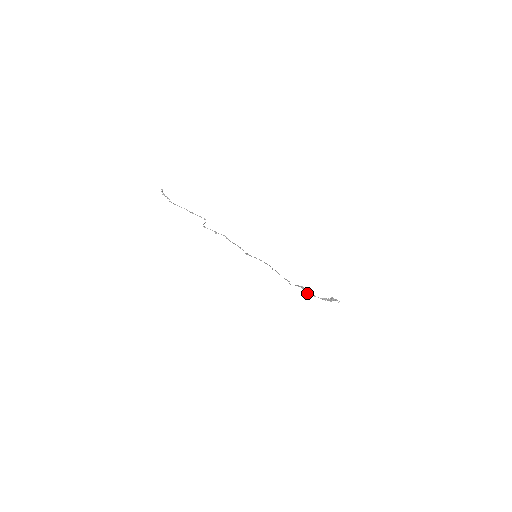
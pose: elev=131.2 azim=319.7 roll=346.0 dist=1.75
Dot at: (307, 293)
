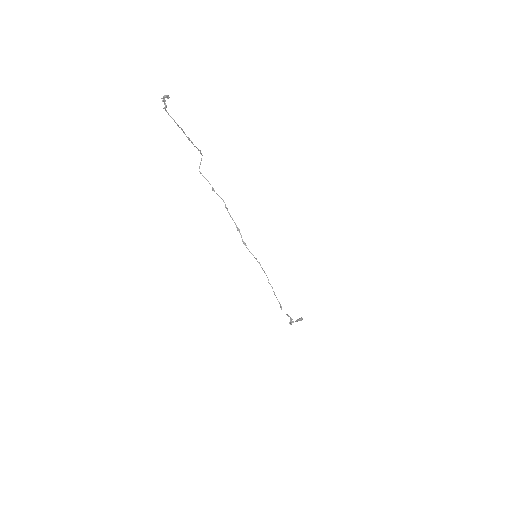
Dot at: occluded
